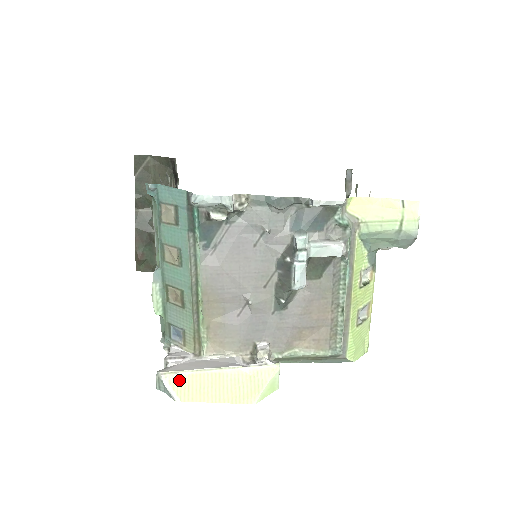
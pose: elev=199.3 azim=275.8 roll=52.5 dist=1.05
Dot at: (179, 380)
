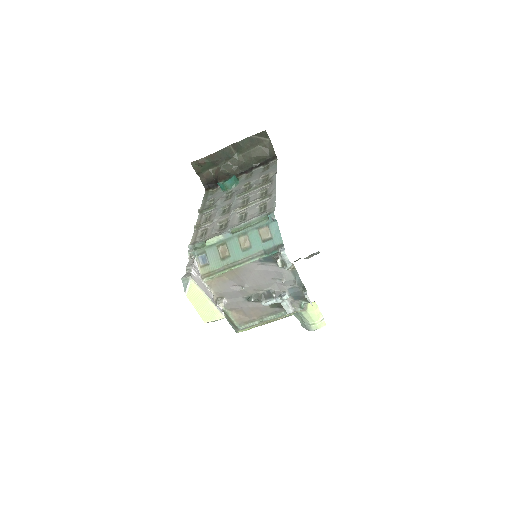
Dot at: (194, 287)
